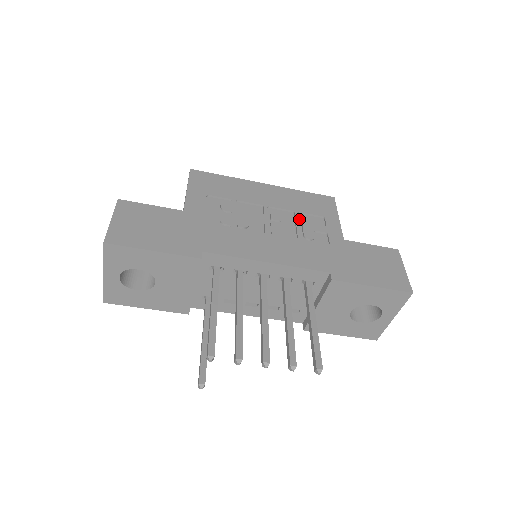
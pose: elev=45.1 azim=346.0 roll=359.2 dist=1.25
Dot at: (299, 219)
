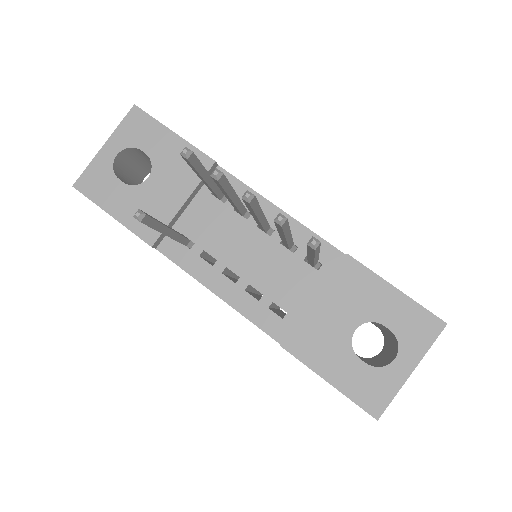
Dot at: occluded
